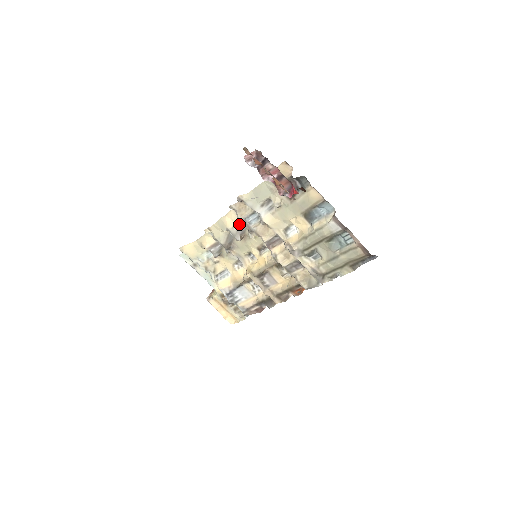
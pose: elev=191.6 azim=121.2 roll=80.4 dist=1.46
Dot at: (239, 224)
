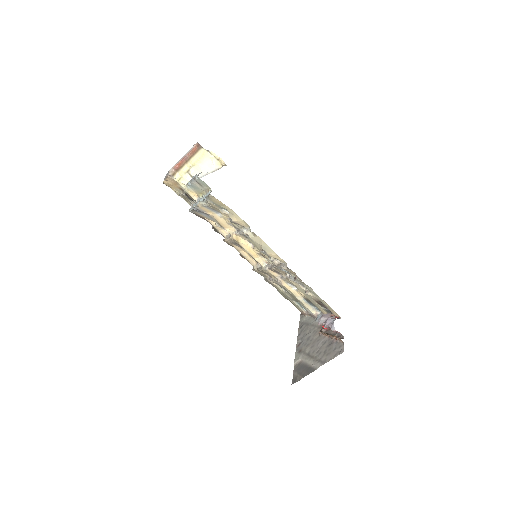
Dot at: occluded
